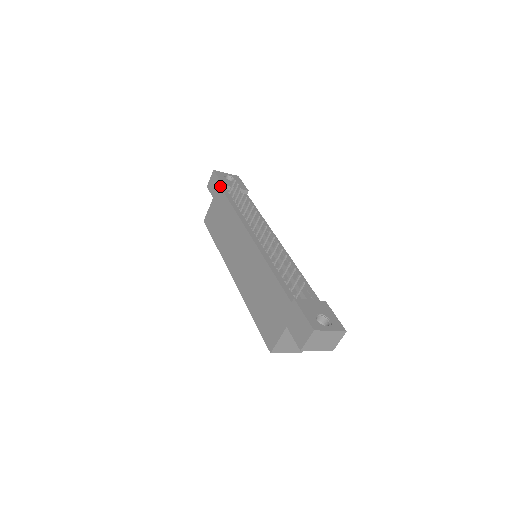
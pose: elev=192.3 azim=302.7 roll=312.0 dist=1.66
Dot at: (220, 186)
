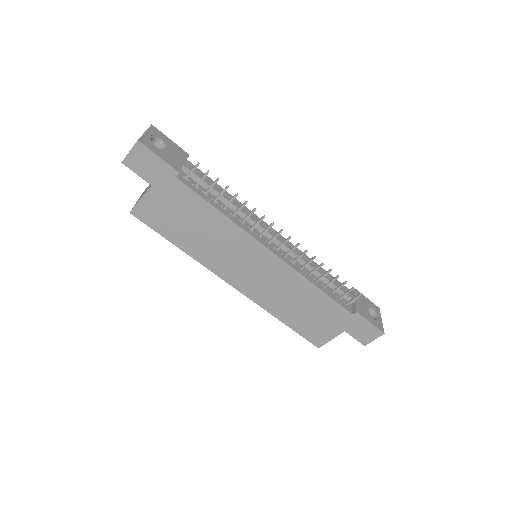
Dot at: (171, 173)
